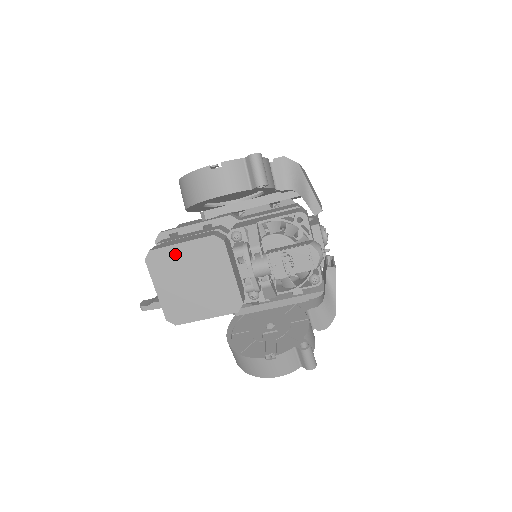
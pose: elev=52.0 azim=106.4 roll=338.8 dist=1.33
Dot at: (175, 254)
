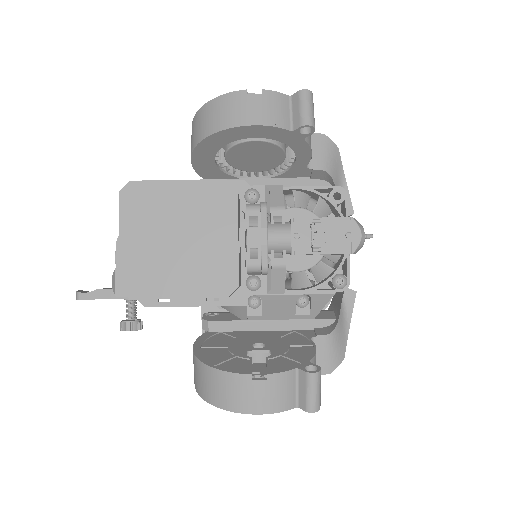
Dot at: (165, 194)
